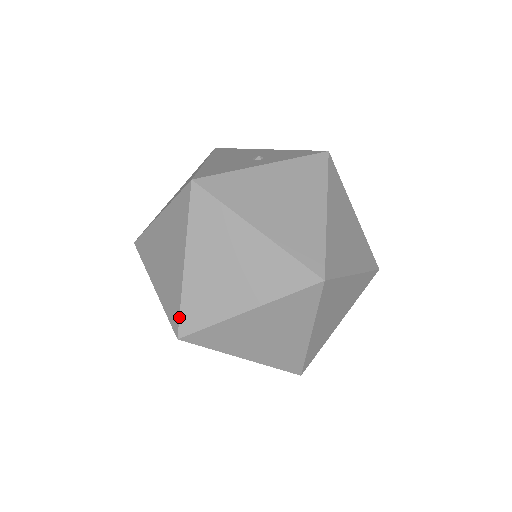
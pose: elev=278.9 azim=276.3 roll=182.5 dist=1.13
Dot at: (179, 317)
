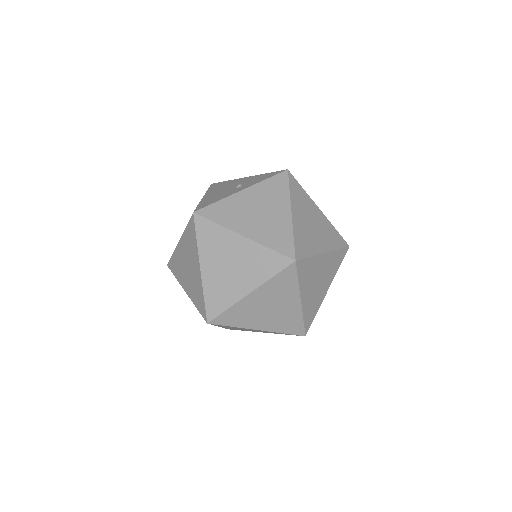
Dot at: (205, 308)
